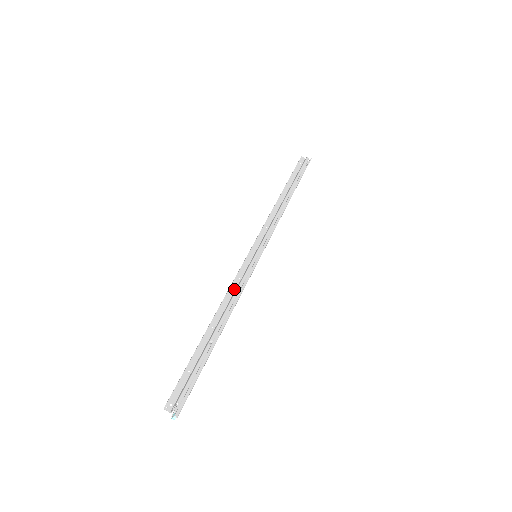
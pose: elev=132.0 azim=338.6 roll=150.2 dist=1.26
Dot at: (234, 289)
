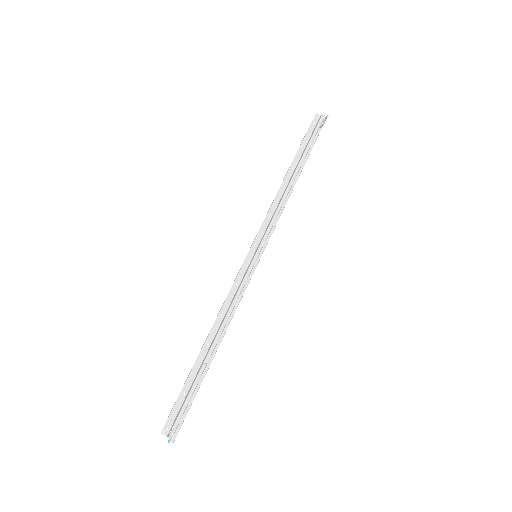
Dot at: (231, 298)
